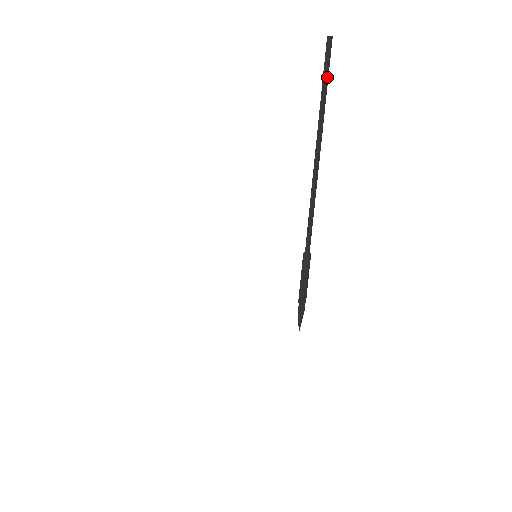
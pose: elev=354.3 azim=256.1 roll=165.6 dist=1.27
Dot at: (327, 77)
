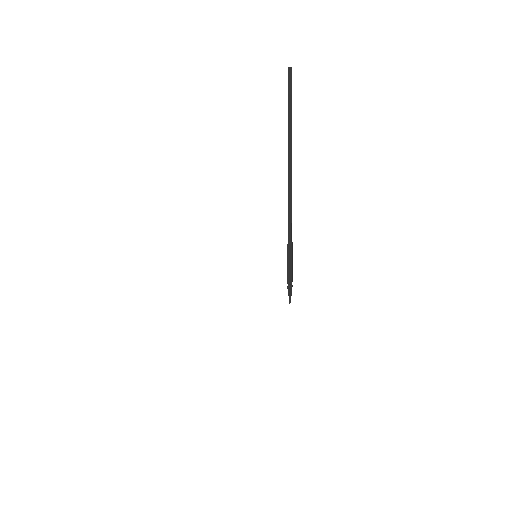
Dot at: (291, 100)
